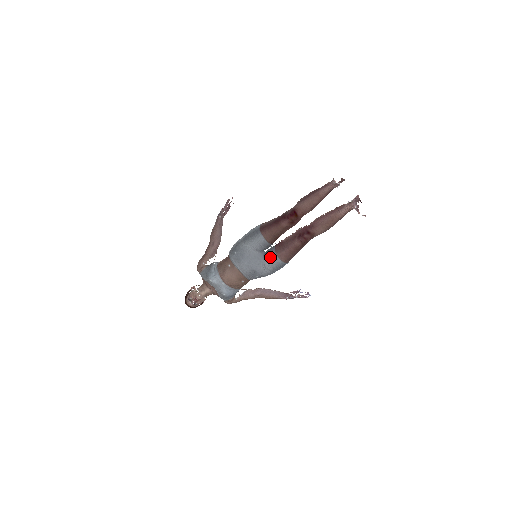
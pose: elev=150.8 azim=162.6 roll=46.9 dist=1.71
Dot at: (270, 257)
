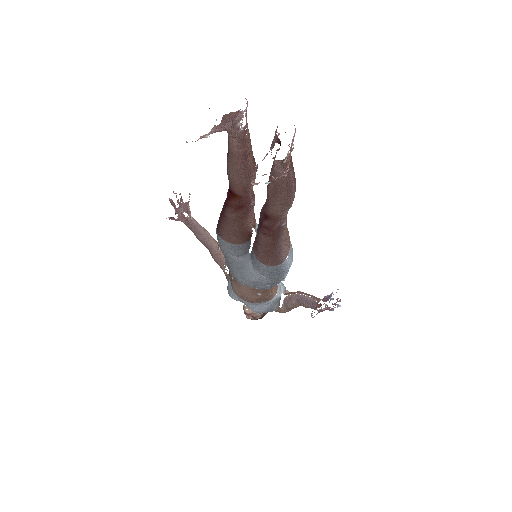
Dot at: (254, 262)
